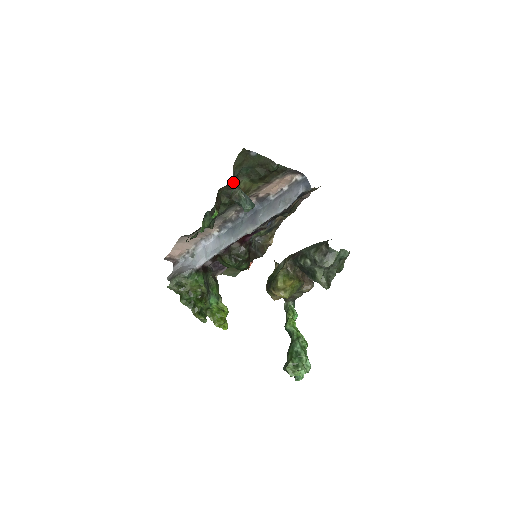
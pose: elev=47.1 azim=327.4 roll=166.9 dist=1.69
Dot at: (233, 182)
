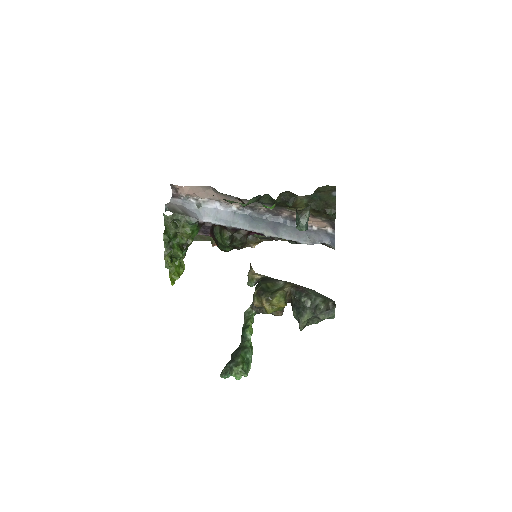
Dot at: occluded
